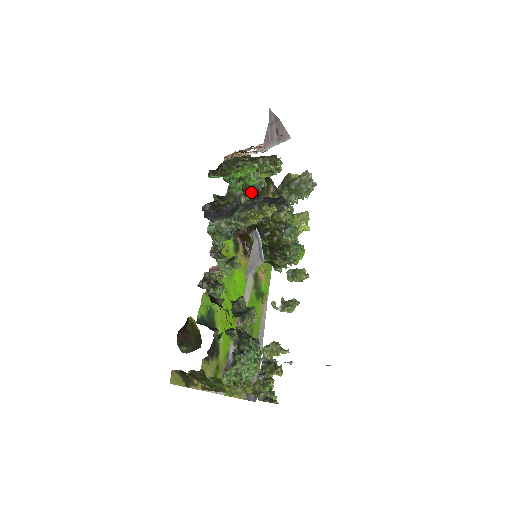
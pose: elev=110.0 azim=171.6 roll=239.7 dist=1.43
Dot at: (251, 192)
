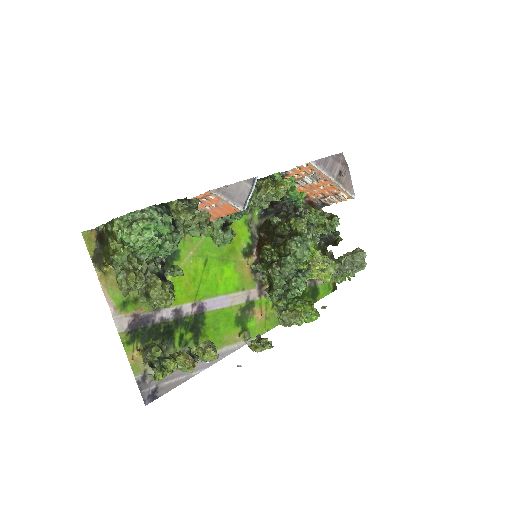
Dot at: (290, 211)
